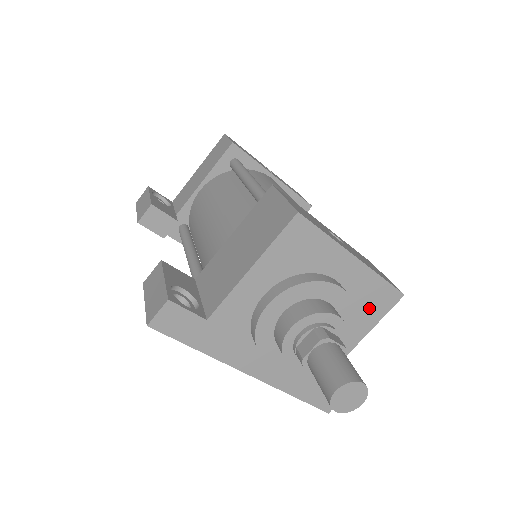
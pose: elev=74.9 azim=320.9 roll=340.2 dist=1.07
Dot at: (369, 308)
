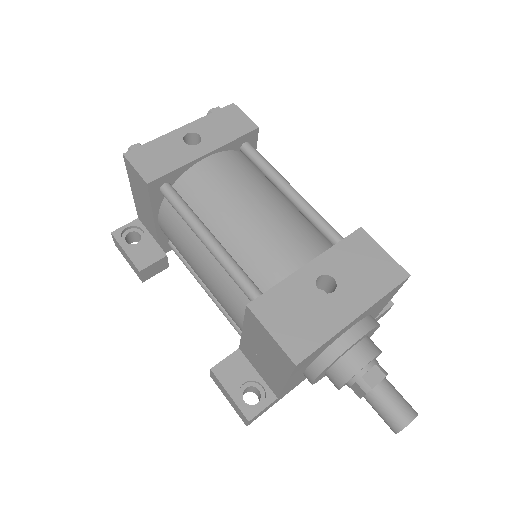
Dot at: (385, 301)
